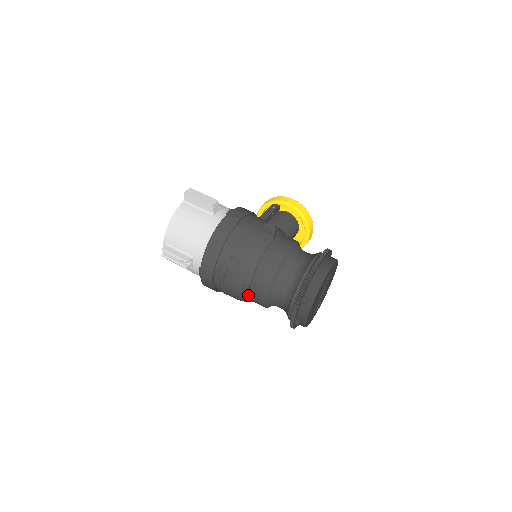
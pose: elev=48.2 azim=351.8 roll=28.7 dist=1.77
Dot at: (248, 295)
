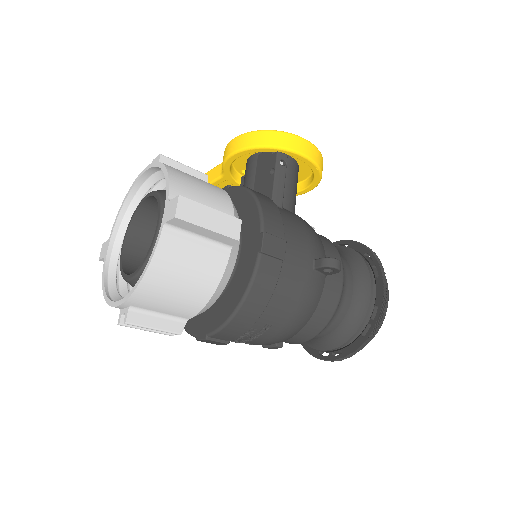
Dot at: occluded
